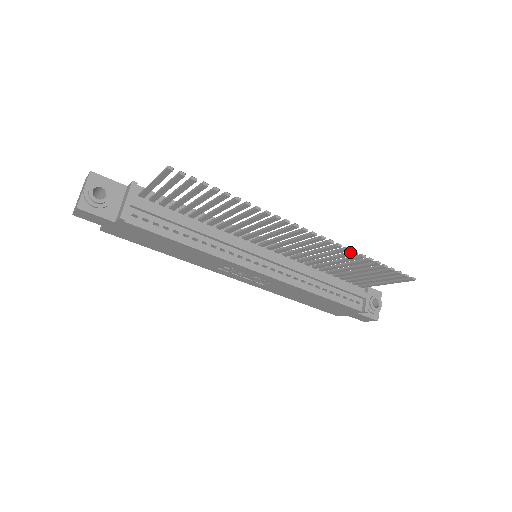
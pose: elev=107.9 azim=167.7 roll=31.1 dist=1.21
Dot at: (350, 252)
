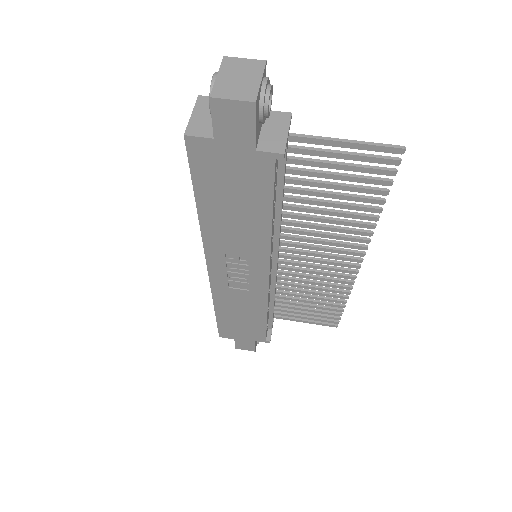
Dot at: (345, 290)
